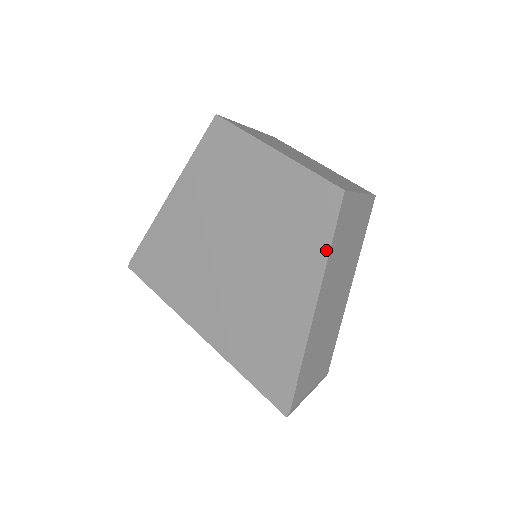
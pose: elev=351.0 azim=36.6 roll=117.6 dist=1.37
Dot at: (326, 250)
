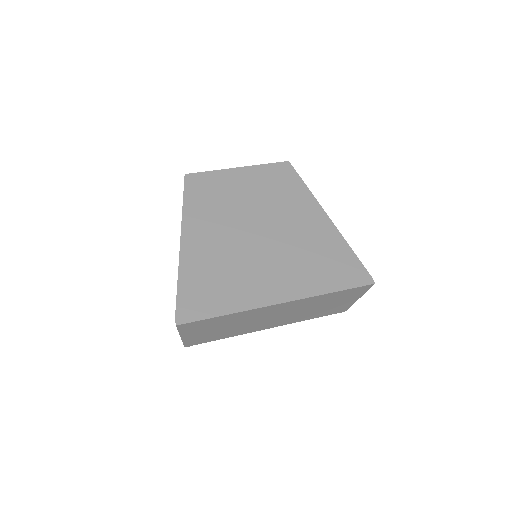
Dot at: (306, 188)
